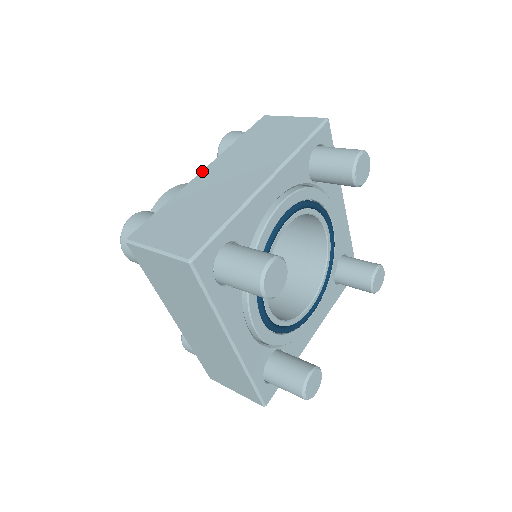
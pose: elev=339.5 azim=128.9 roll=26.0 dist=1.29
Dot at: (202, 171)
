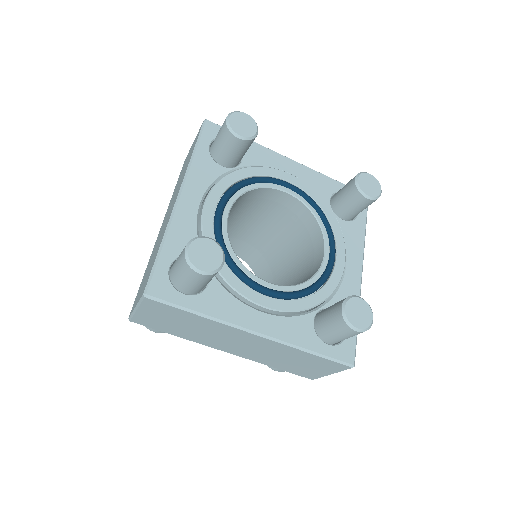
Dot at: occluded
